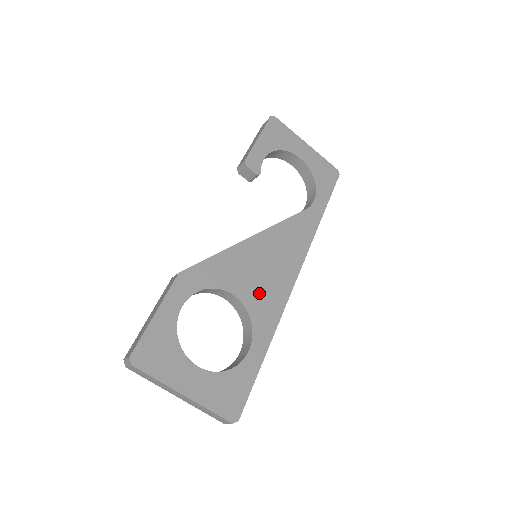
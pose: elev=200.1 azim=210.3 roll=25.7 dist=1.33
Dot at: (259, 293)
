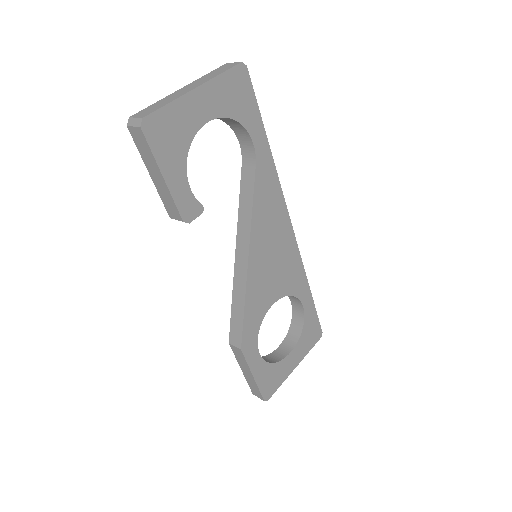
Dot at: (283, 278)
